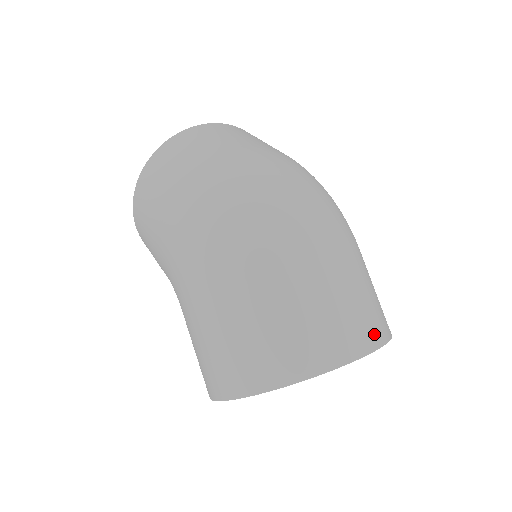
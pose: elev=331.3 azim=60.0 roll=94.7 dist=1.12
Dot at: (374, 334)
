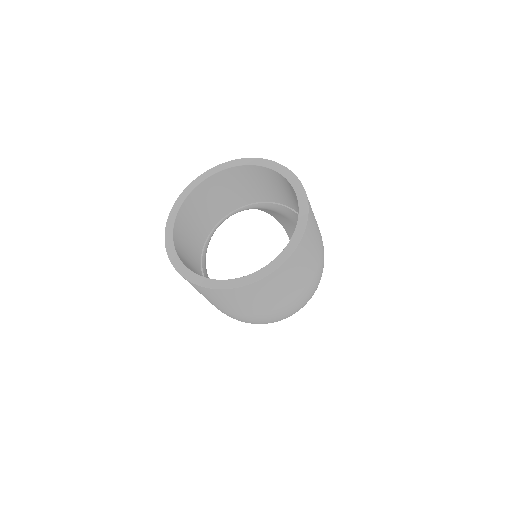
Dot at: occluded
